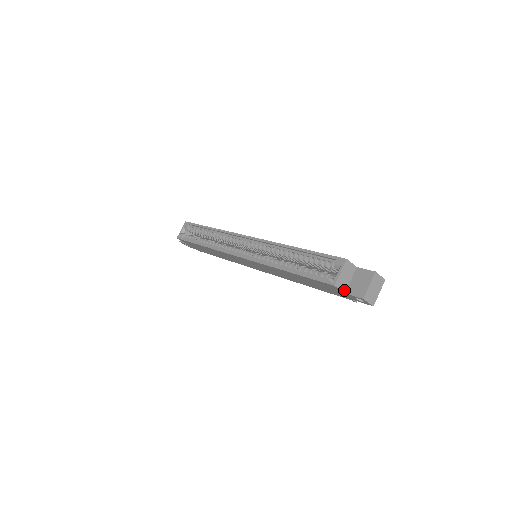
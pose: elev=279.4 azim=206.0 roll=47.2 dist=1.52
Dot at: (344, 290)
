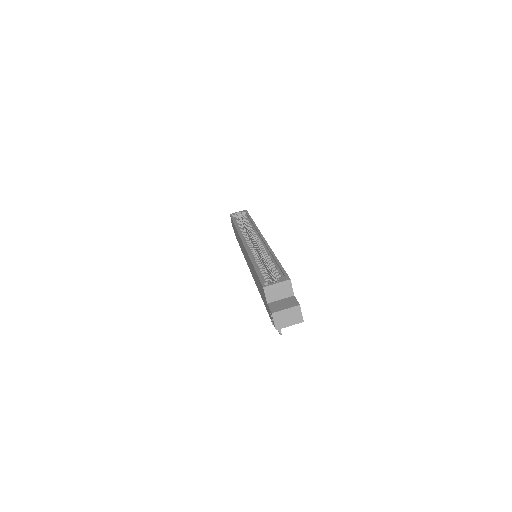
Dot at: (269, 300)
